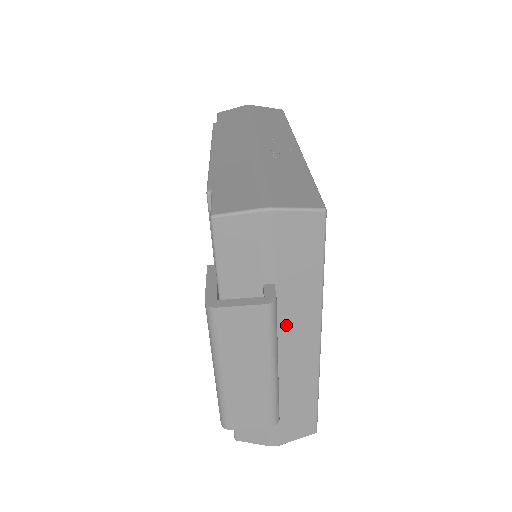
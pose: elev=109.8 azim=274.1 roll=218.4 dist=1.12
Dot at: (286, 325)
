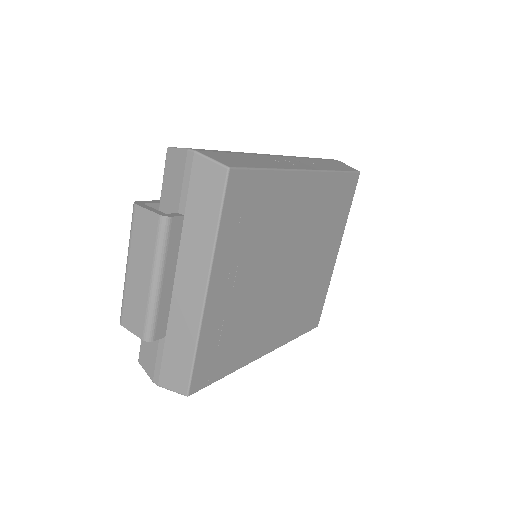
Dot at: (185, 259)
